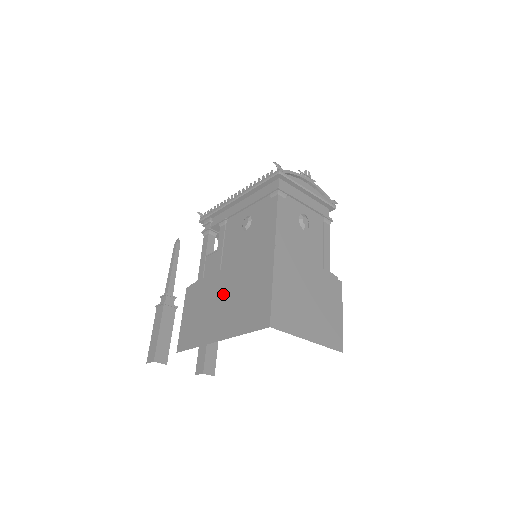
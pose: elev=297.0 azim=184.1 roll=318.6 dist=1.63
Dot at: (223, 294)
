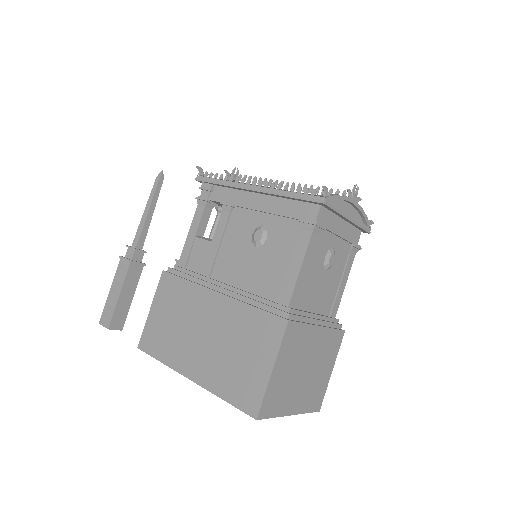
Dot at: (208, 324)
